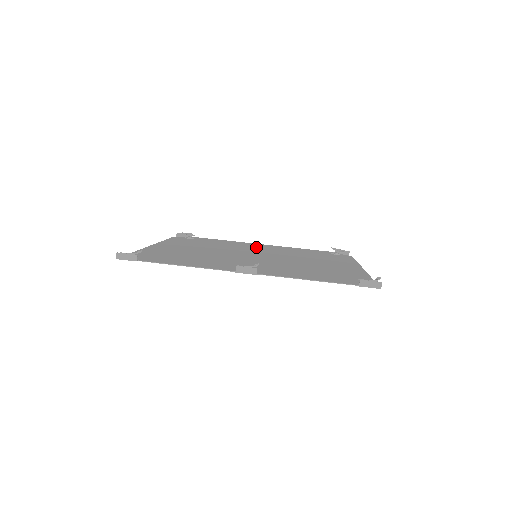
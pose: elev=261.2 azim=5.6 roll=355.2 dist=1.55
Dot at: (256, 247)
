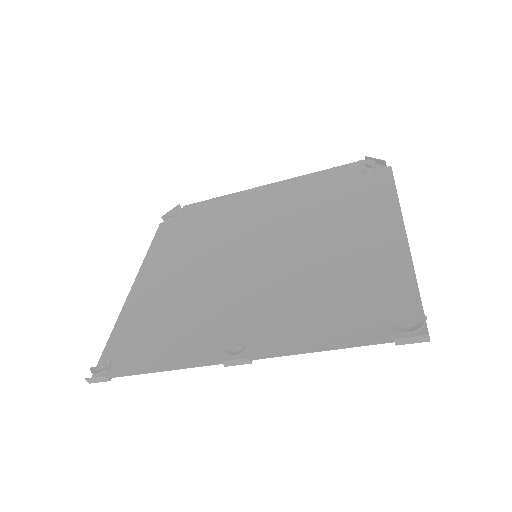
Dot at: (258, 207)
